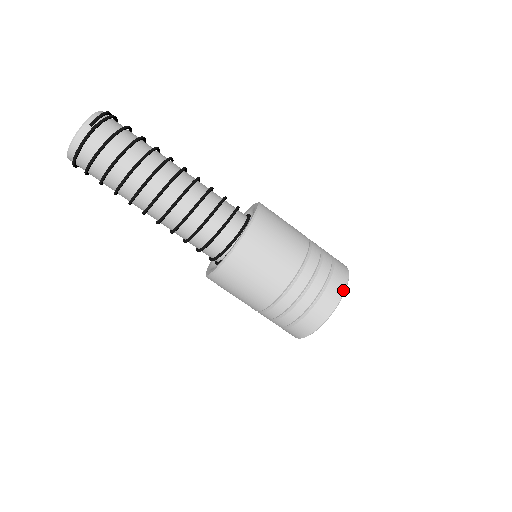
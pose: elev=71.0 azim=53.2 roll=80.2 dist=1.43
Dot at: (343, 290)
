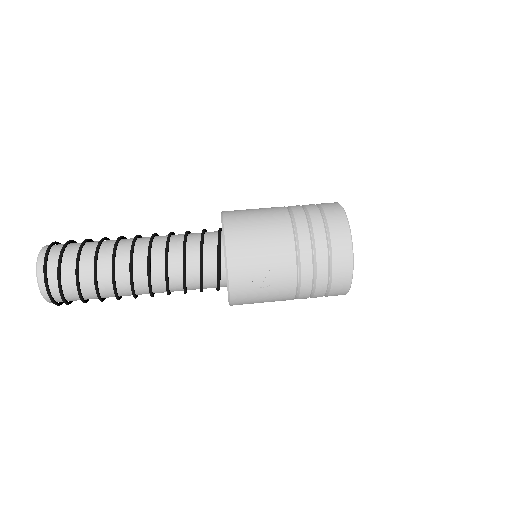
Dot at: occluded
